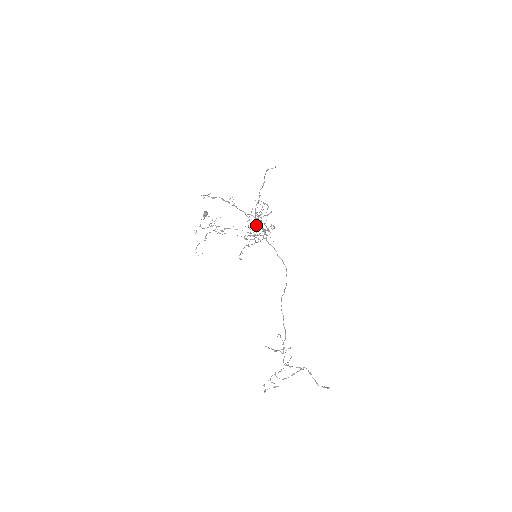
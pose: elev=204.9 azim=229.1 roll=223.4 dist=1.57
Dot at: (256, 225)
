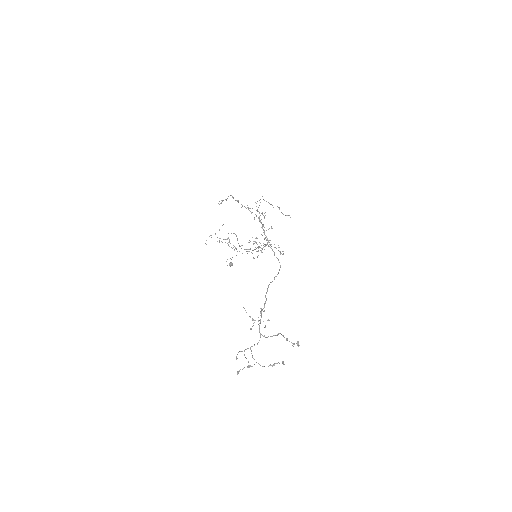
Dot at: occluded
